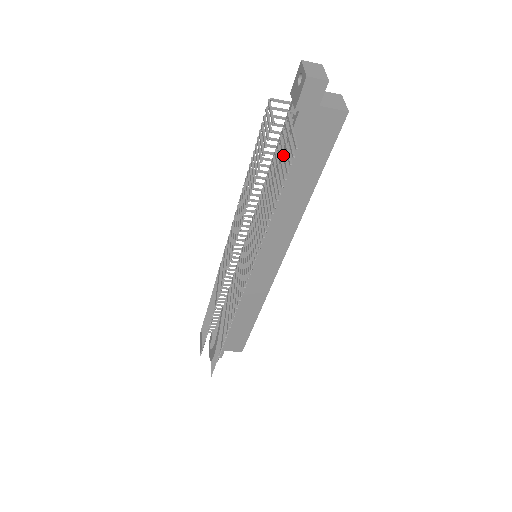
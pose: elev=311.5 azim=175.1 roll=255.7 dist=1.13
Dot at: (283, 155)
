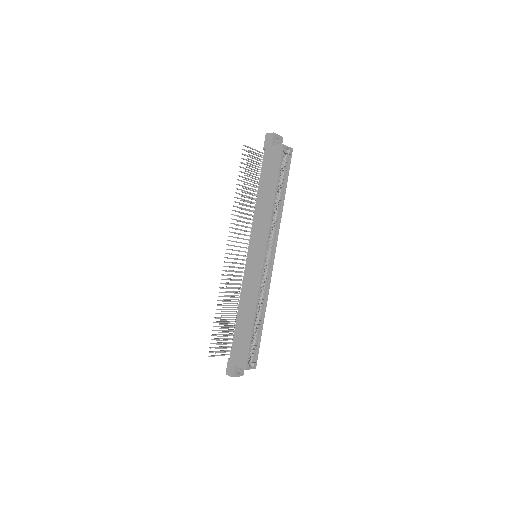
Dot at: (249, 161)
